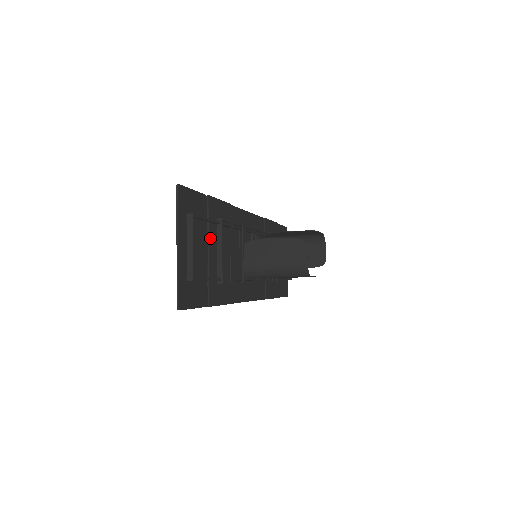
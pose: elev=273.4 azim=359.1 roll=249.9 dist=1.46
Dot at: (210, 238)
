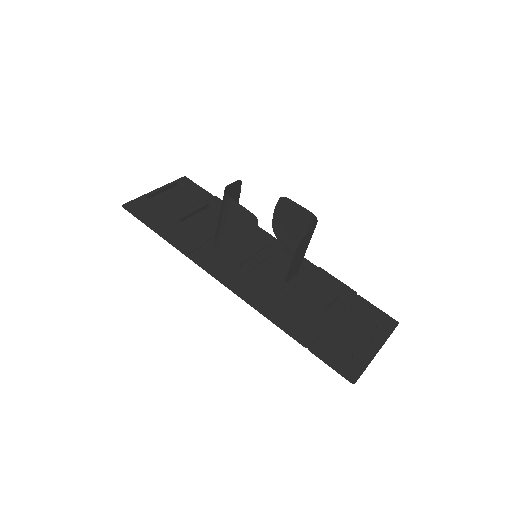
Dot at: occluded
